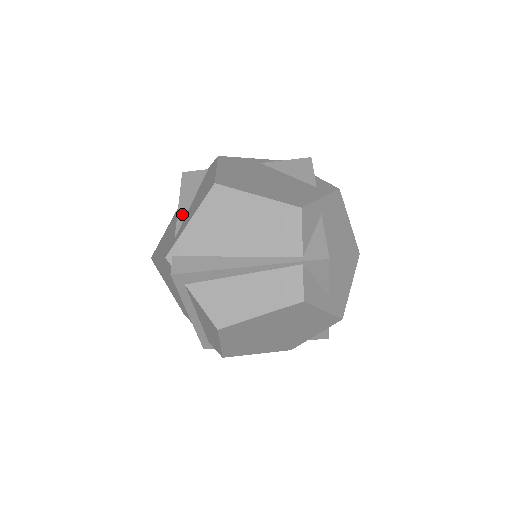
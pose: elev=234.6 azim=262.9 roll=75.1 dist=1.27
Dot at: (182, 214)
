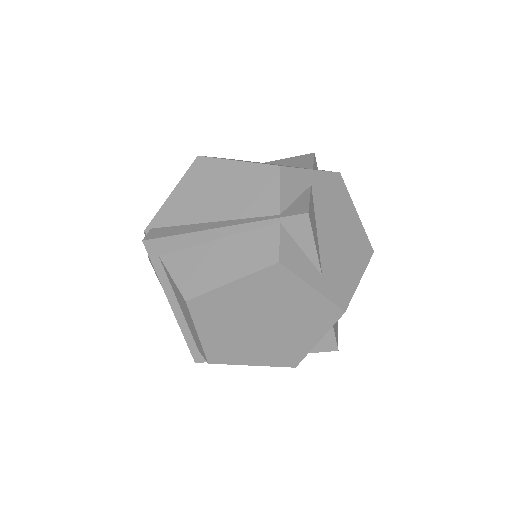
Dot at: occluded
